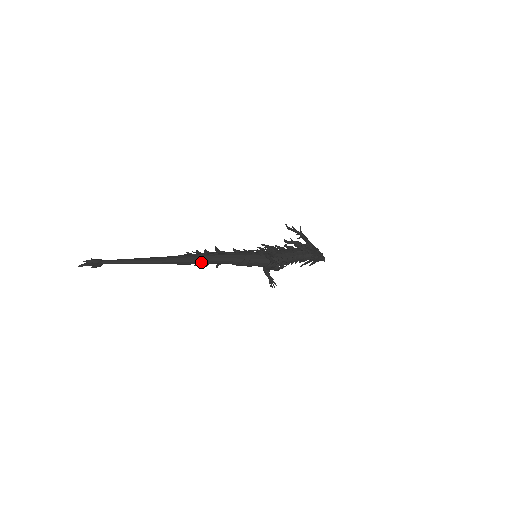
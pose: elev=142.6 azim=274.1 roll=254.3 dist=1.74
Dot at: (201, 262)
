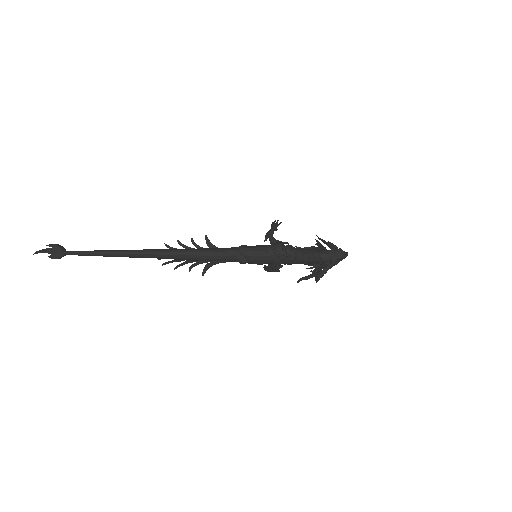
Dot at: (184, 251)
